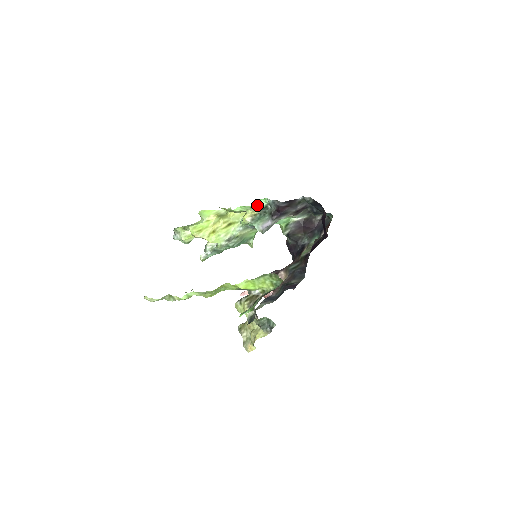
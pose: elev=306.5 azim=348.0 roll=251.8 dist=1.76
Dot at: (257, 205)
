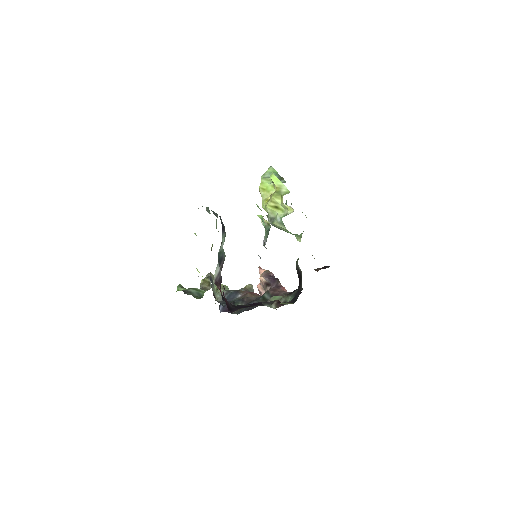
Dot at: (262, 219)
